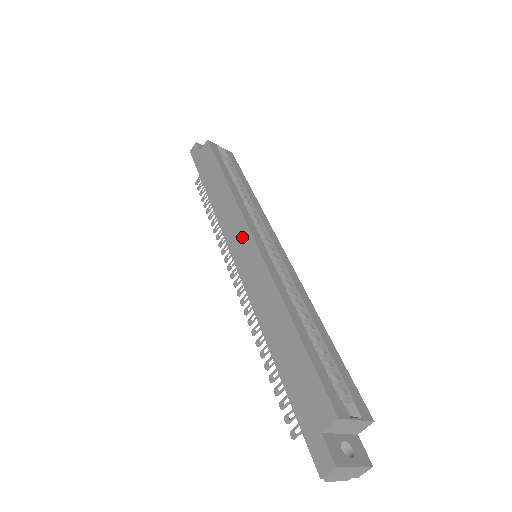
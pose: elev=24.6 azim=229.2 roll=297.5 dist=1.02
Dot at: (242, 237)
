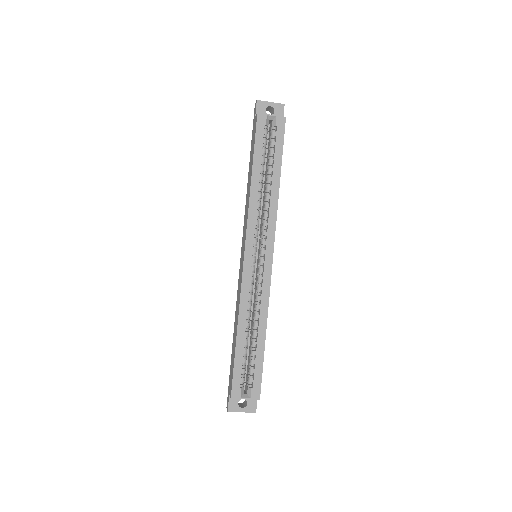
Dot at: (243, 246)
